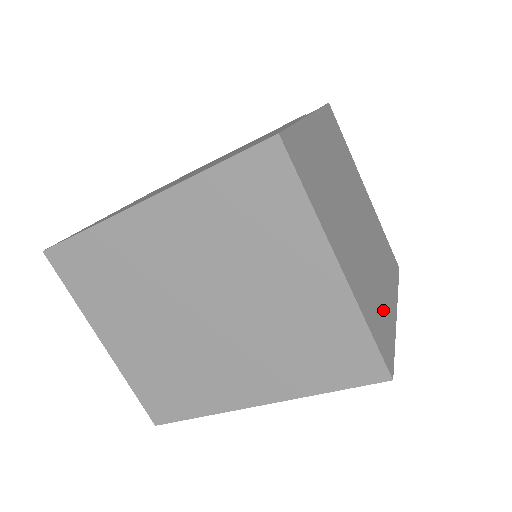
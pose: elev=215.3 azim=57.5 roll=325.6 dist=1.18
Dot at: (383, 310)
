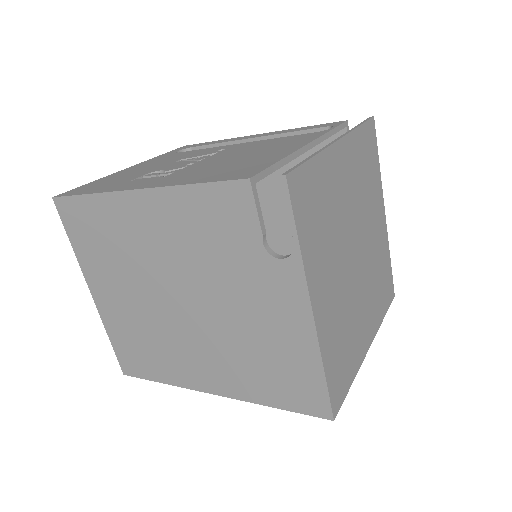
Dot at: (382, 261)
